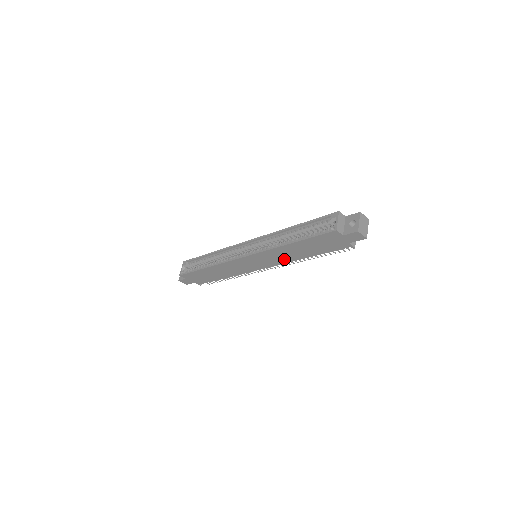
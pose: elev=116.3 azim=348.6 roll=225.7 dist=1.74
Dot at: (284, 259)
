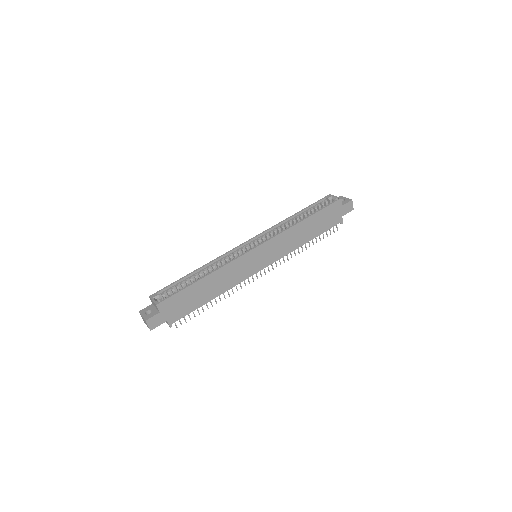
Dot at: (289, 247)
